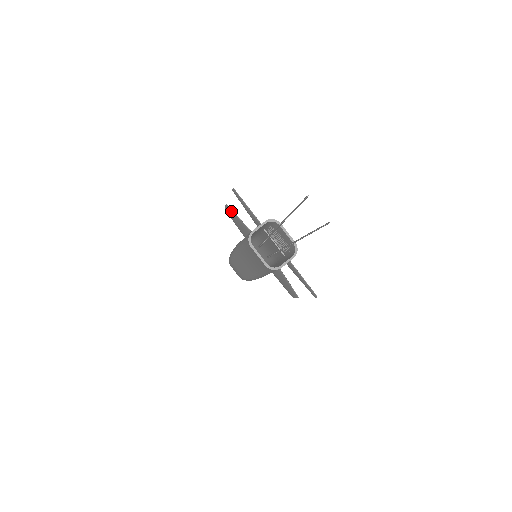
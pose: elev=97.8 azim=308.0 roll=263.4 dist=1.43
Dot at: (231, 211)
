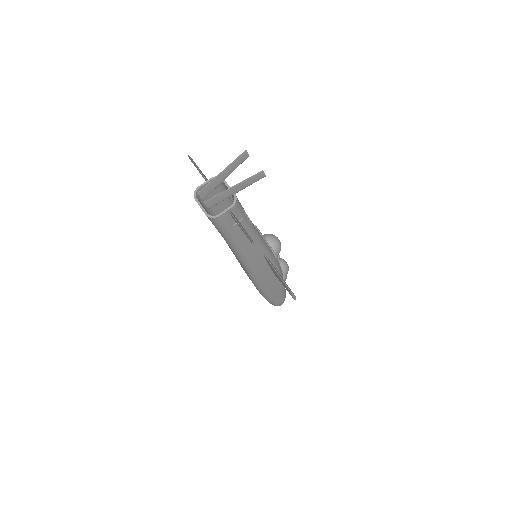
Dot at: occluded
